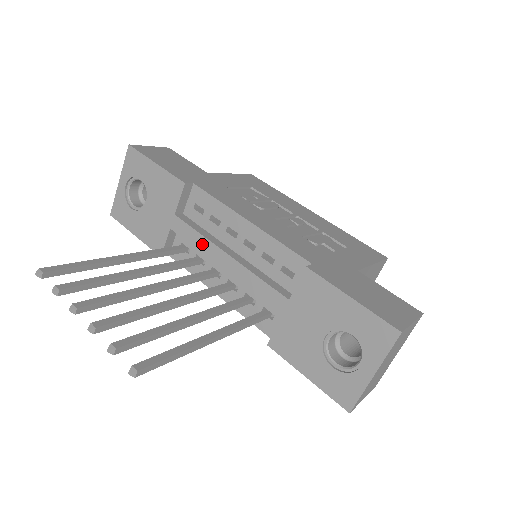
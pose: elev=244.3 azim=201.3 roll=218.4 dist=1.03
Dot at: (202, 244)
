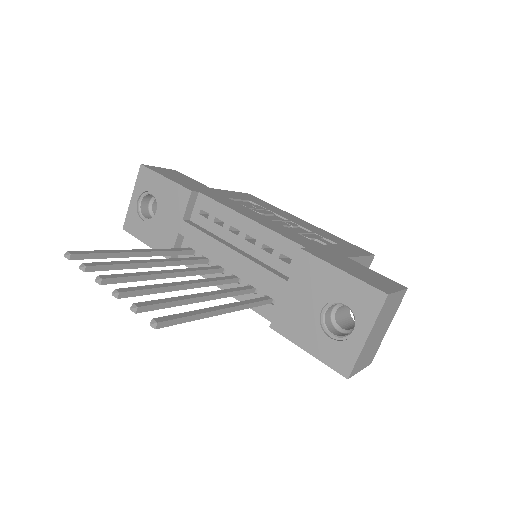
Dot at: (208, 243)
